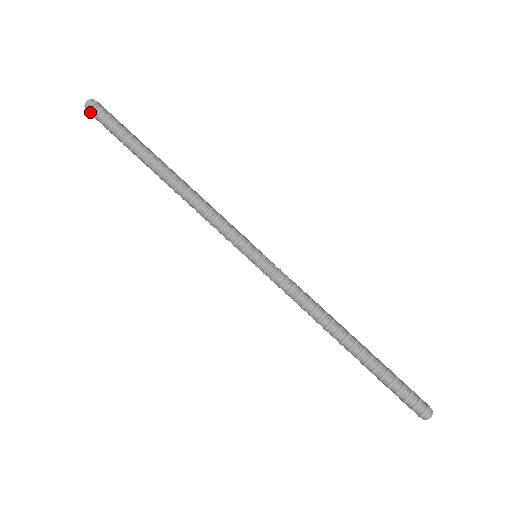
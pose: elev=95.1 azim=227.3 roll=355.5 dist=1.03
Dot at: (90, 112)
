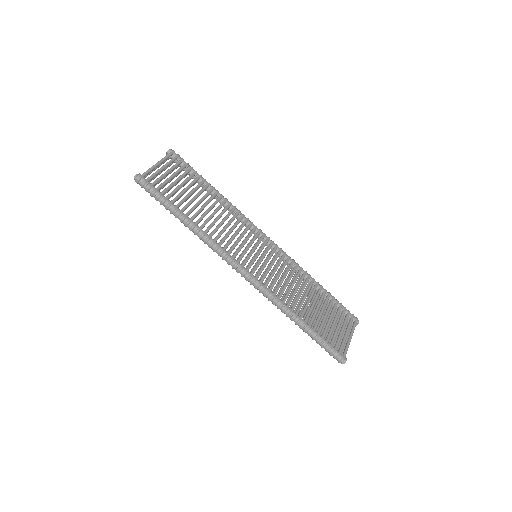
Dot at: (138, 183)
